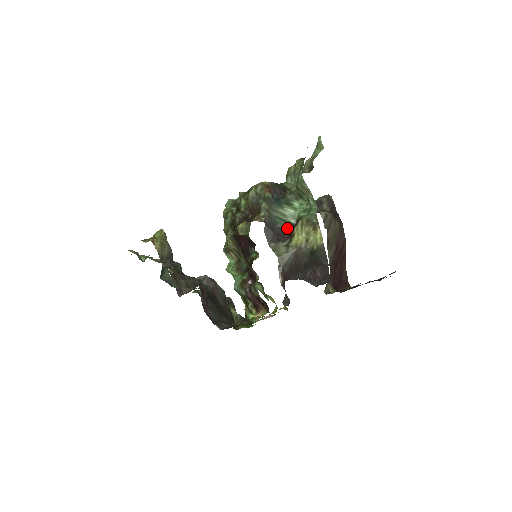
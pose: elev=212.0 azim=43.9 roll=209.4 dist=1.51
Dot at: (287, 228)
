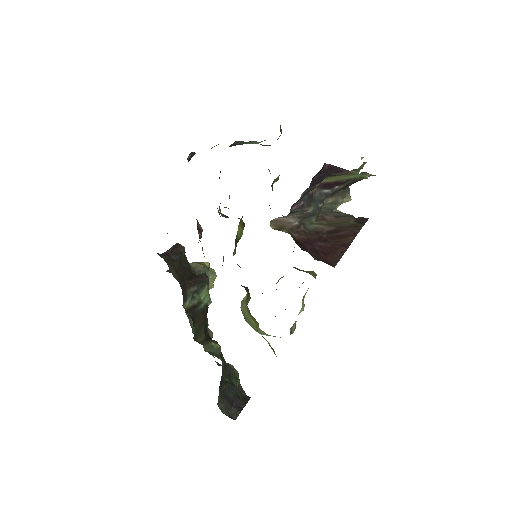
Dot at: occluded
